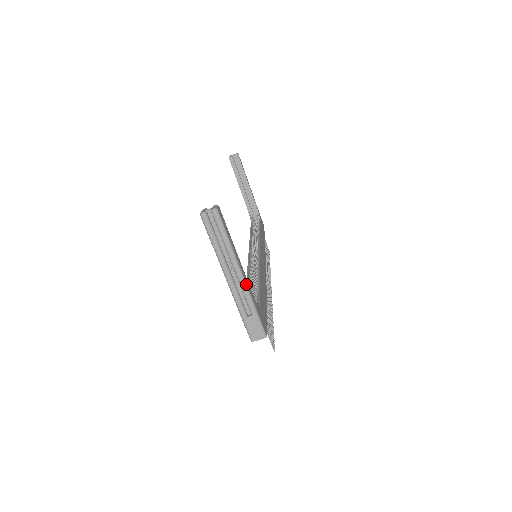
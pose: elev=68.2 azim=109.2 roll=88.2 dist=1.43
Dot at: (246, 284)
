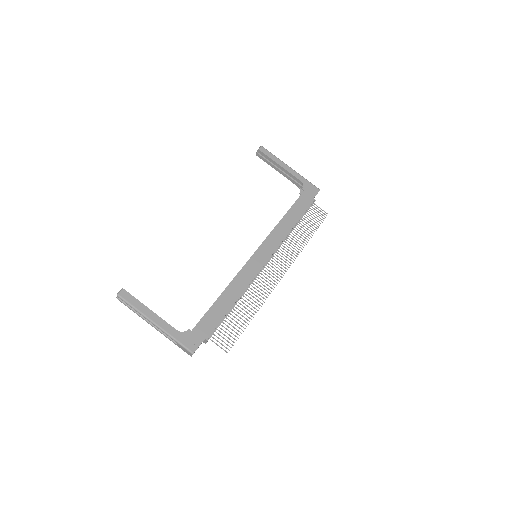
Dot at: (160, 327)
